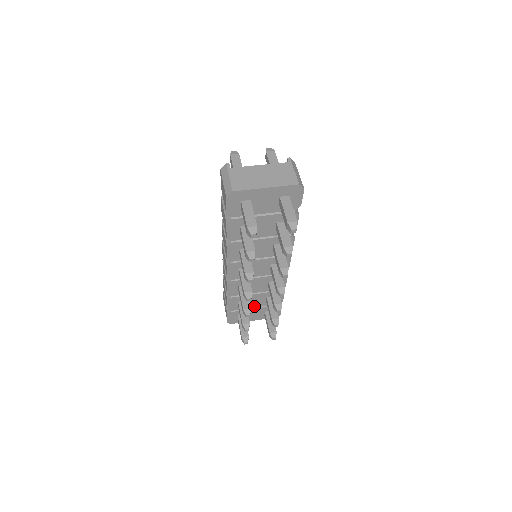
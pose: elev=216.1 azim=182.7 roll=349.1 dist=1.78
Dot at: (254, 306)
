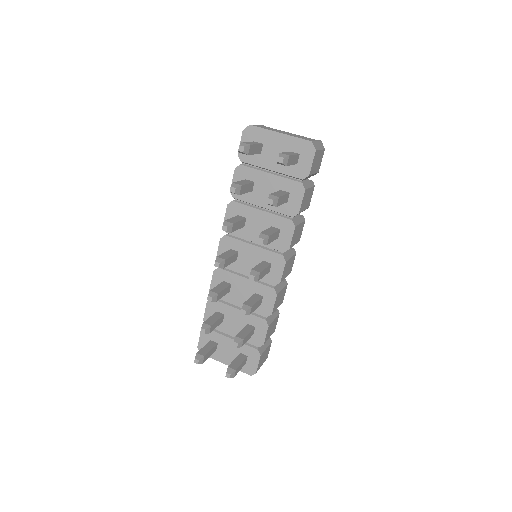
Dot at: (231, 333)
